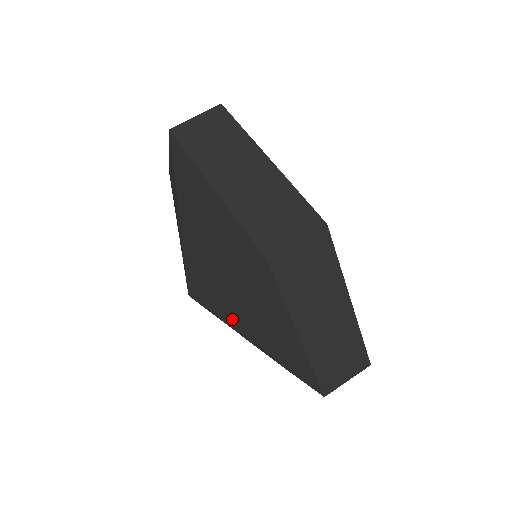
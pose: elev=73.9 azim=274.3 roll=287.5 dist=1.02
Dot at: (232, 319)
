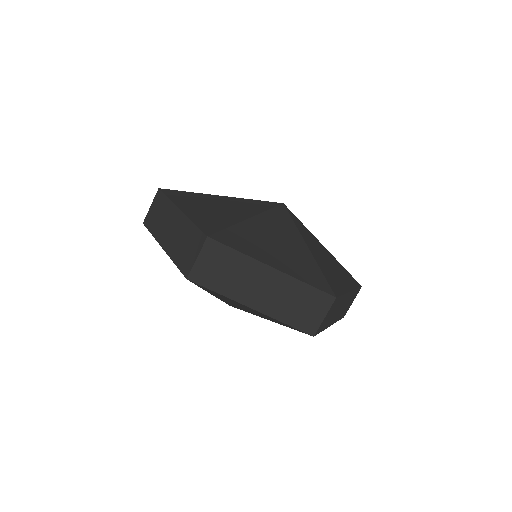
Dot at: occluded
